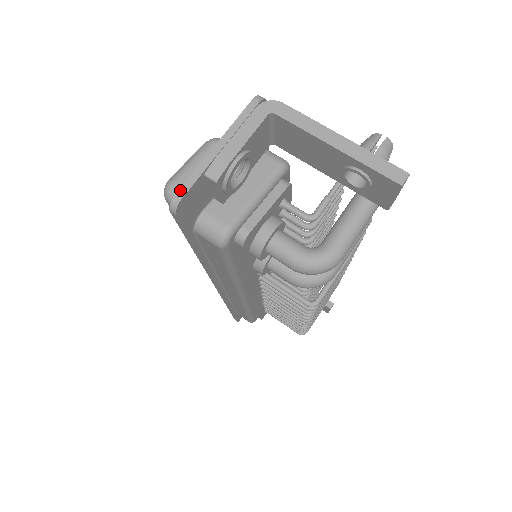
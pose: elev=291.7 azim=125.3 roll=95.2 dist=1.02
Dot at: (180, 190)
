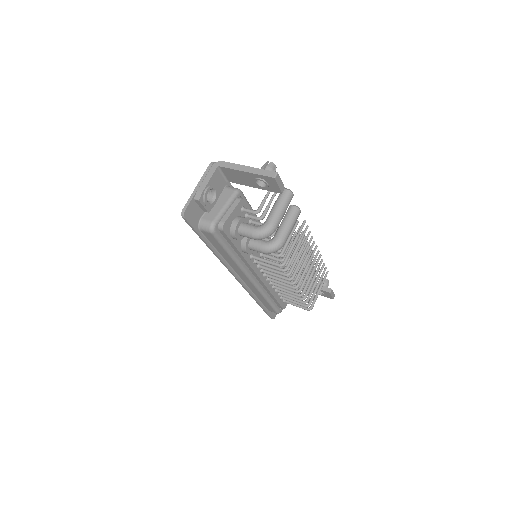
Dot at: (184, 207)
